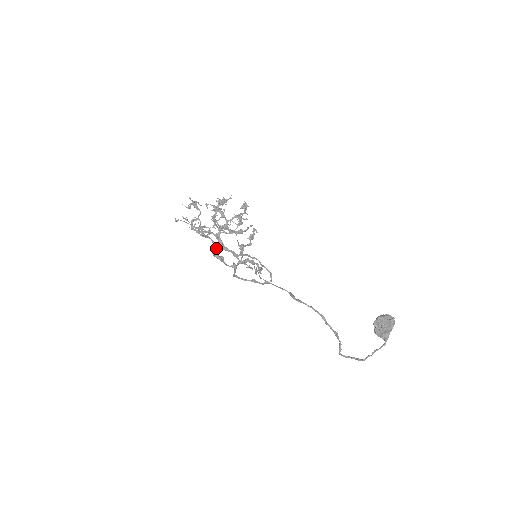
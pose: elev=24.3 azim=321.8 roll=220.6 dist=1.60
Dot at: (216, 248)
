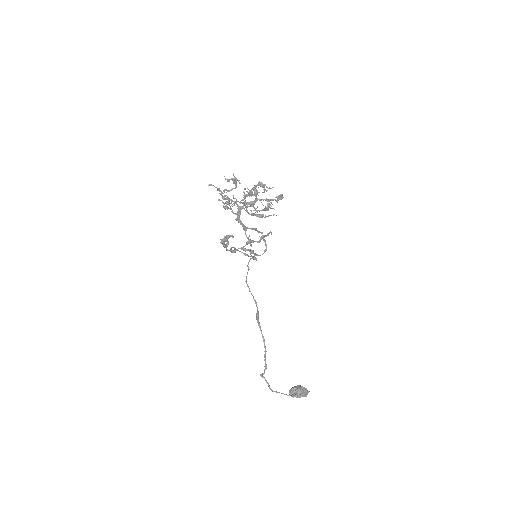
Dot at: (226, 238)
